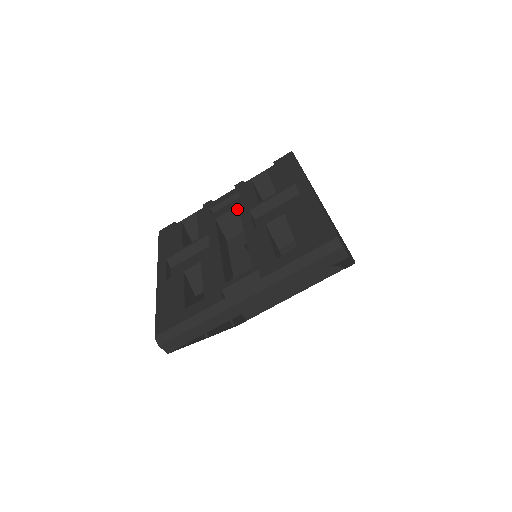
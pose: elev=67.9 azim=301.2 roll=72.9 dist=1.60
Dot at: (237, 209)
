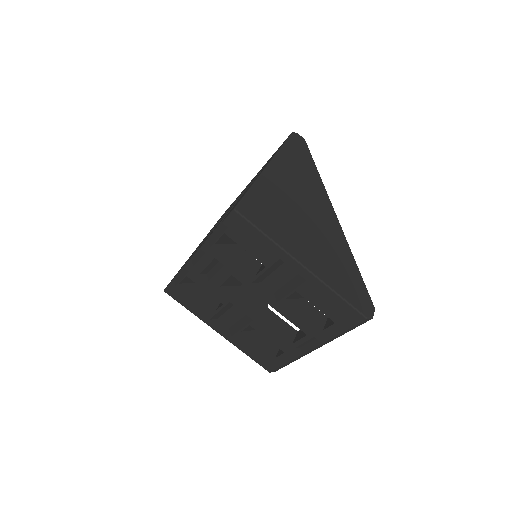
Dot at: (233, 276)
